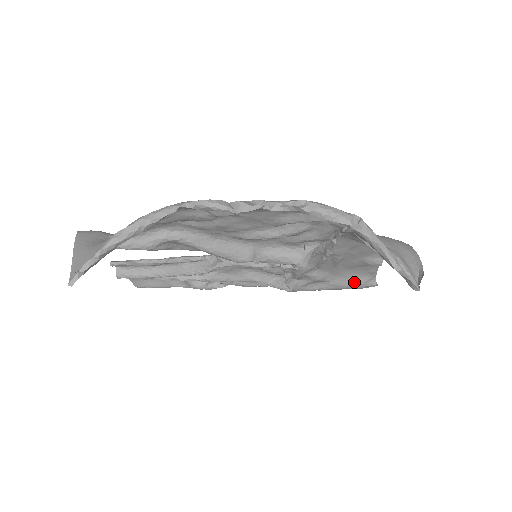
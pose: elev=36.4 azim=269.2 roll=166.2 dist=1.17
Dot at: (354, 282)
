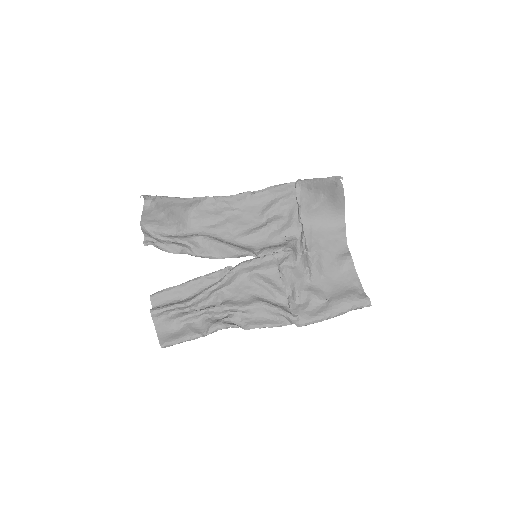
Dot at: (347, 294)
